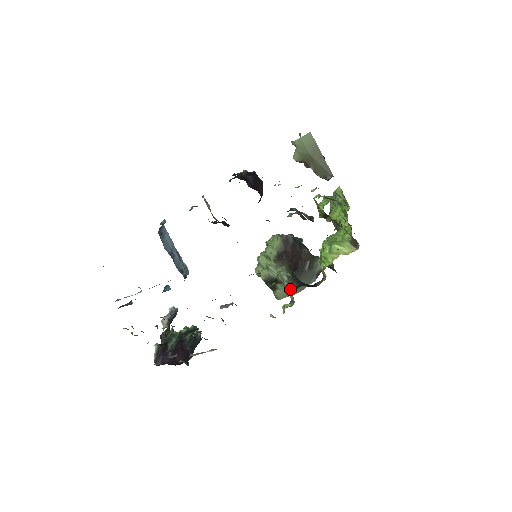
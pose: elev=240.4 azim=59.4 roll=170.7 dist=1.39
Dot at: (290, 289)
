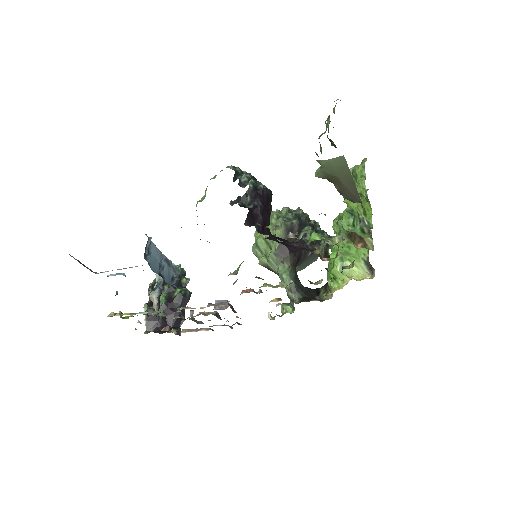
Dot at: (292, 300)
